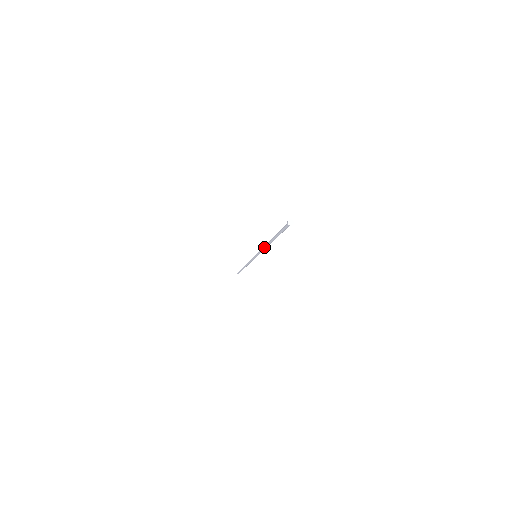
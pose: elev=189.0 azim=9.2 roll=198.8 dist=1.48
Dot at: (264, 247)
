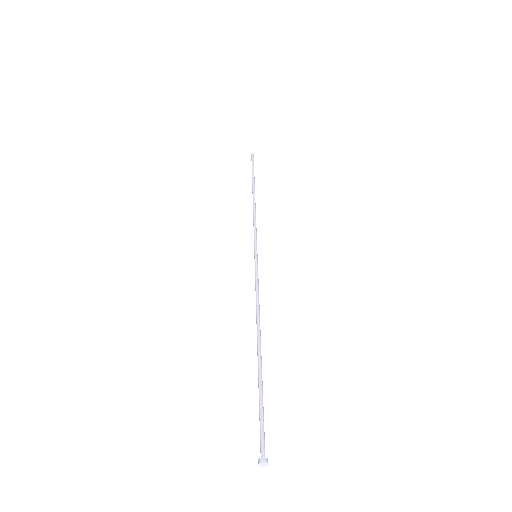
Dot at: (256, 311)
